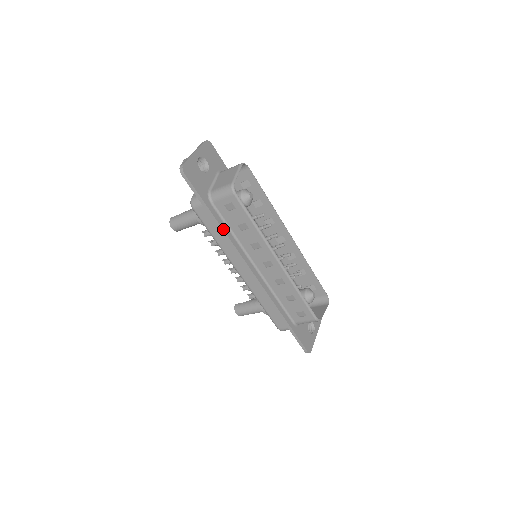
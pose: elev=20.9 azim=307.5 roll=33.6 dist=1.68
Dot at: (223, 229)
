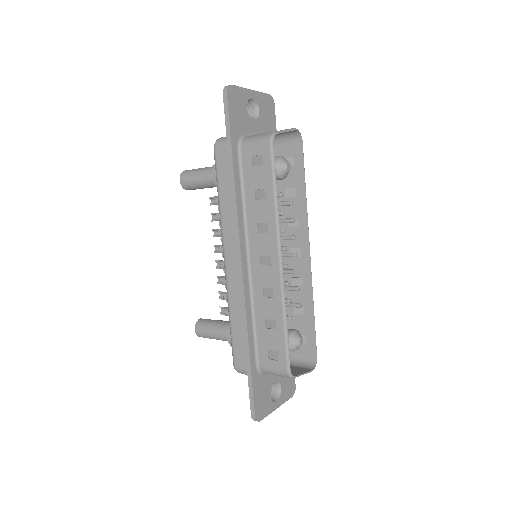
Dot at: (235, 185)
